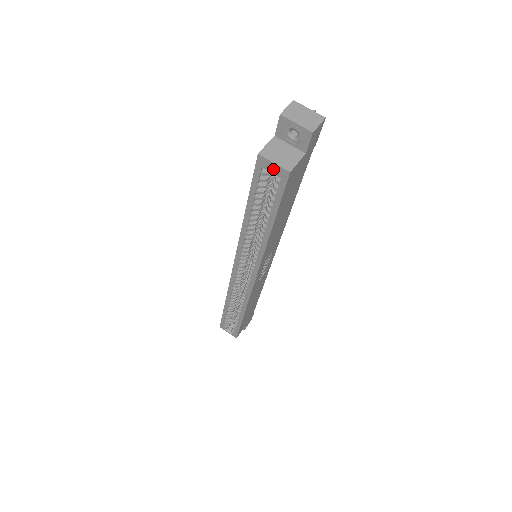
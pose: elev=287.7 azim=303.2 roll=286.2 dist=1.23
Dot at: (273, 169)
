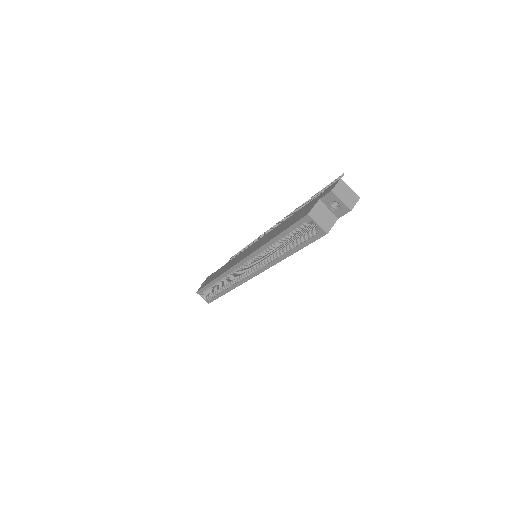
Dot at: occluded
